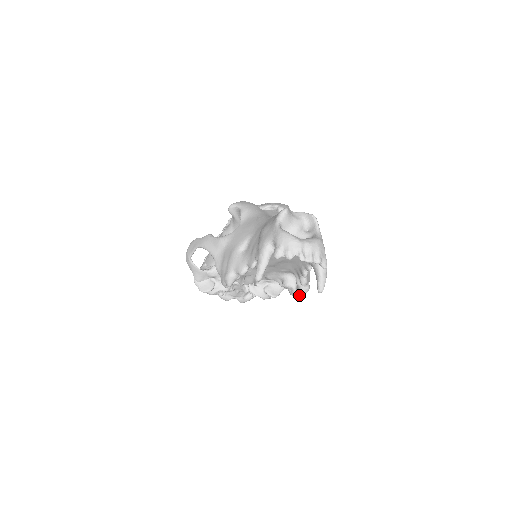
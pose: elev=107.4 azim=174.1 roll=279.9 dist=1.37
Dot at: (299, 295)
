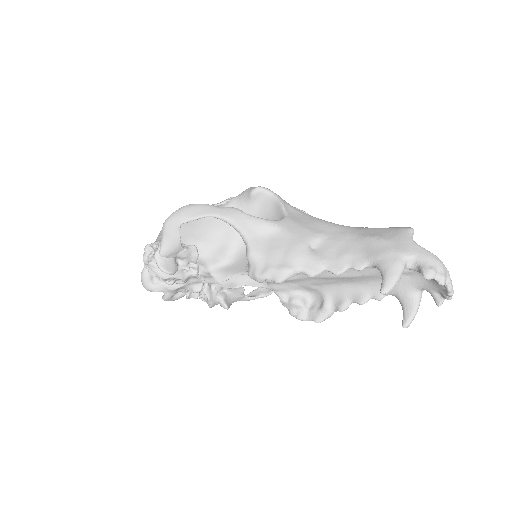
Dot at: (318, 319)
